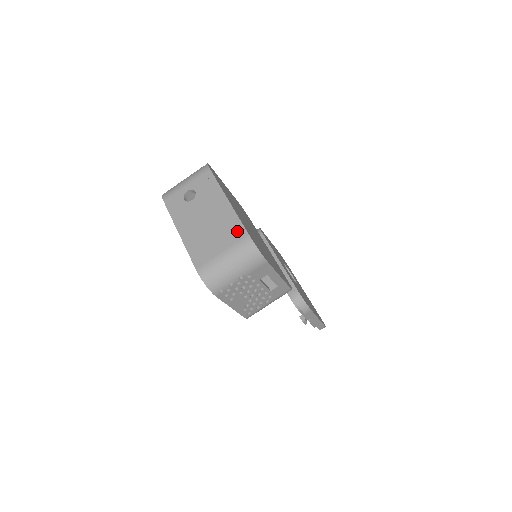
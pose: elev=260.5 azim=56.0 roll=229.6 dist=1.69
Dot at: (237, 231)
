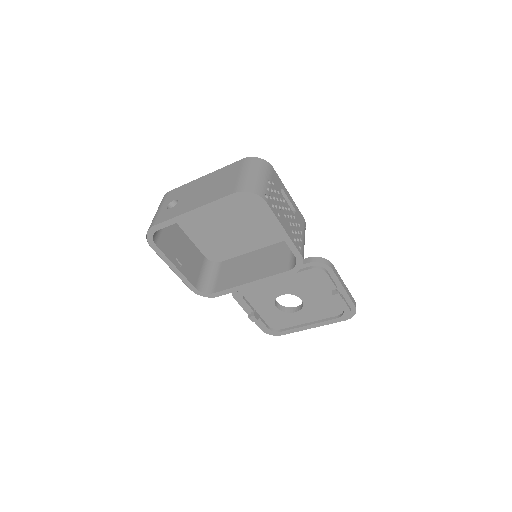
Dot at: (233, 166)
